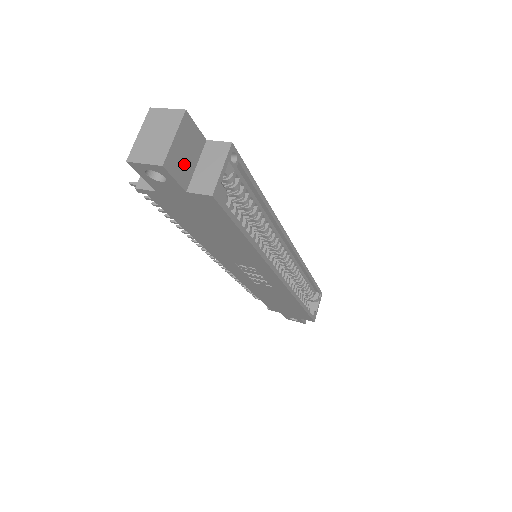
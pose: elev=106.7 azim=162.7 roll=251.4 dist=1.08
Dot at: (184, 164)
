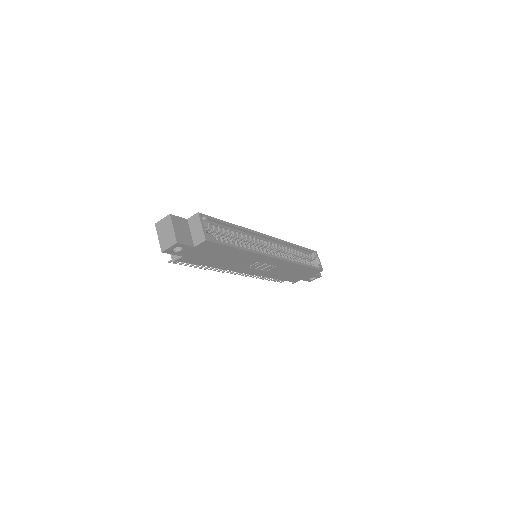
Dot at: (185, 236)
